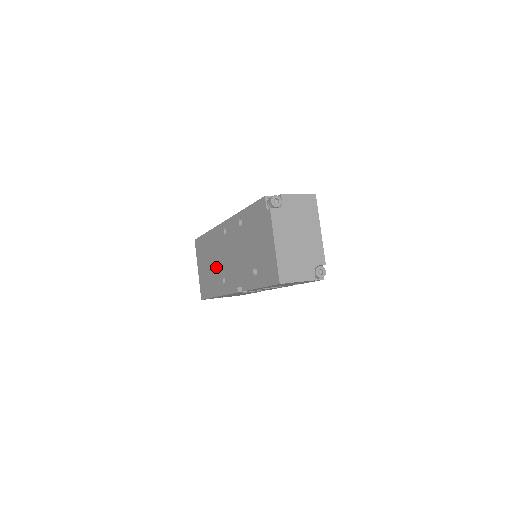
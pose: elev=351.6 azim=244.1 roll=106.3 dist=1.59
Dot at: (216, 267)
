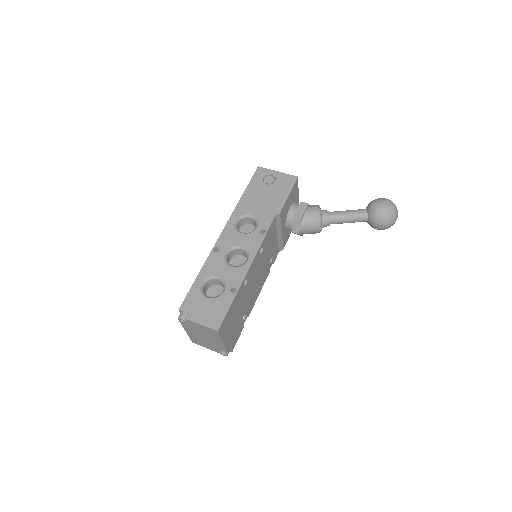
Dot at: occluded
